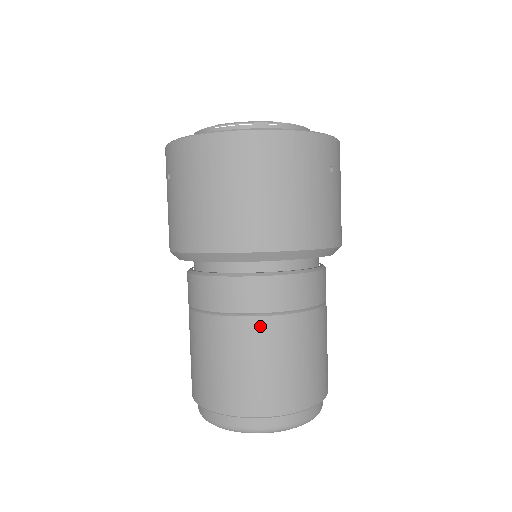
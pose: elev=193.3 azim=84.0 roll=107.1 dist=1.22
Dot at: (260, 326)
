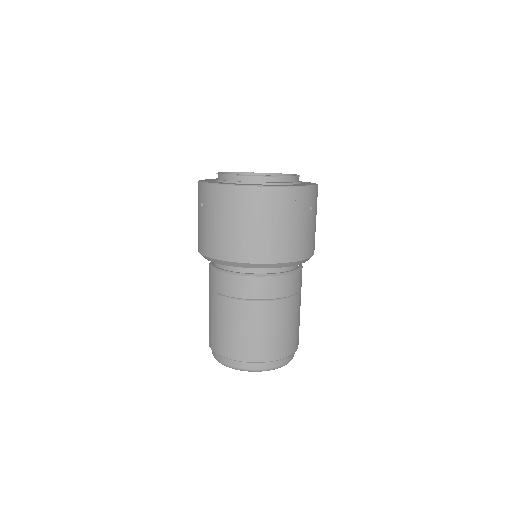
Dot at: (259, 307)
